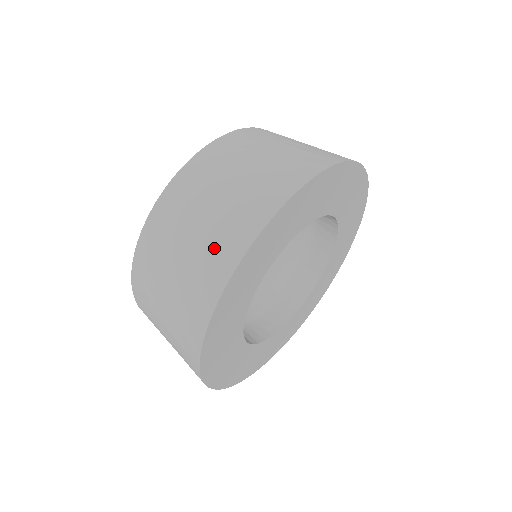
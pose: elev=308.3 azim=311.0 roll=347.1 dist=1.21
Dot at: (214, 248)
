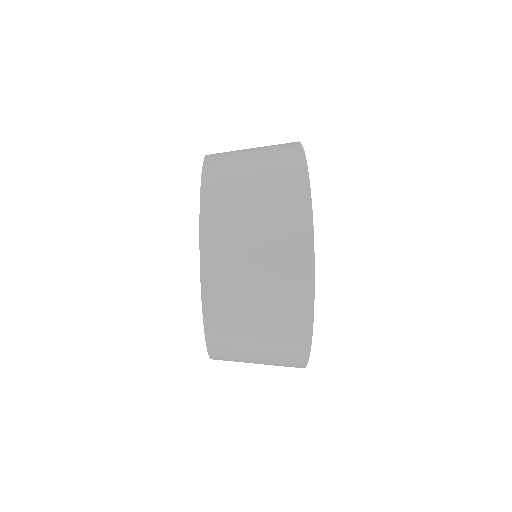
Dot at: (285, 267)
